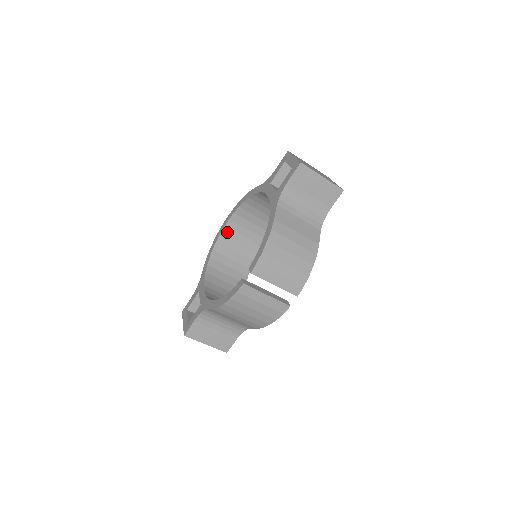
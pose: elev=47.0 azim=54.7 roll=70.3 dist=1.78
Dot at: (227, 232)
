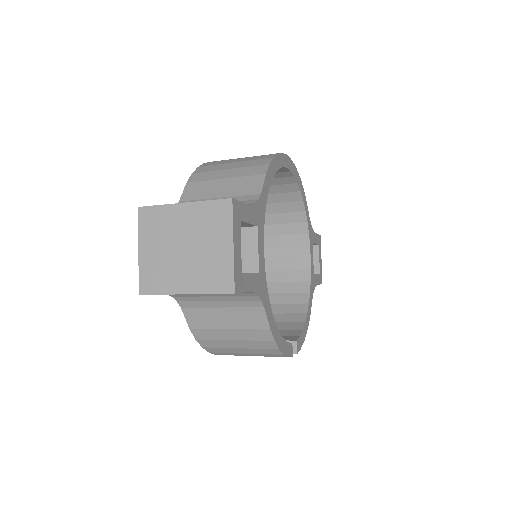
Dot at: occluded
